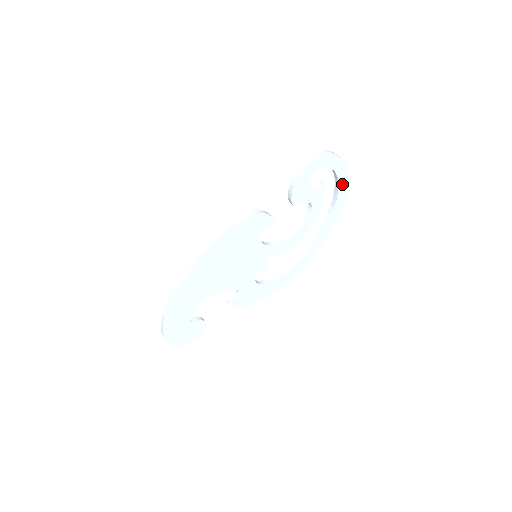
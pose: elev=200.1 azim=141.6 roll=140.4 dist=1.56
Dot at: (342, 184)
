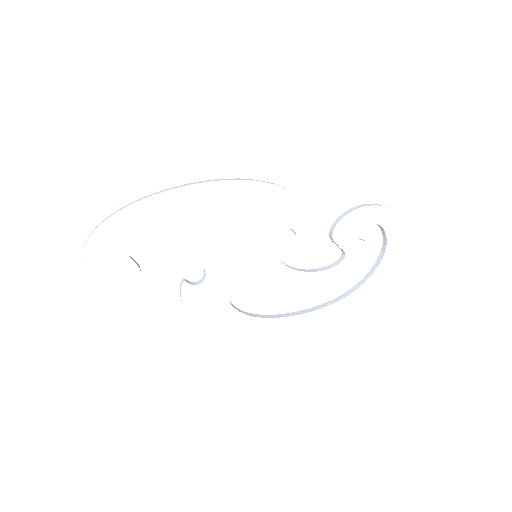
Dot at: (381, 269)
